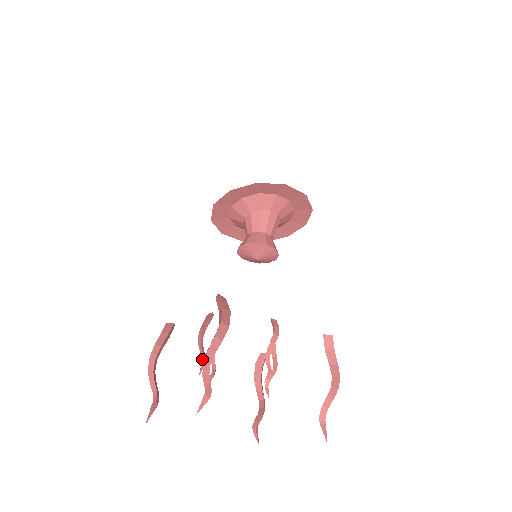
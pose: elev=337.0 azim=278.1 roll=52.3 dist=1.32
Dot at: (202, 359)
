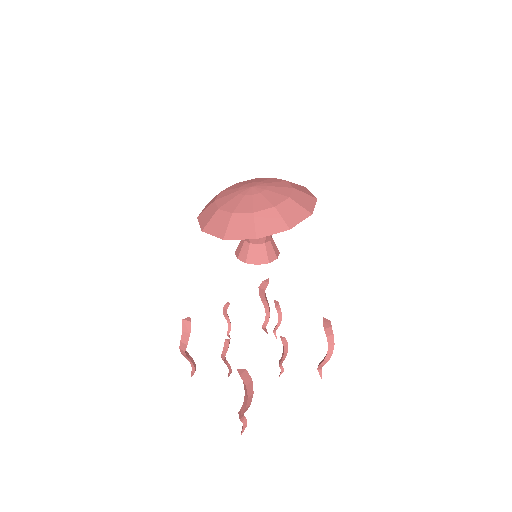
Dot at: occluded
